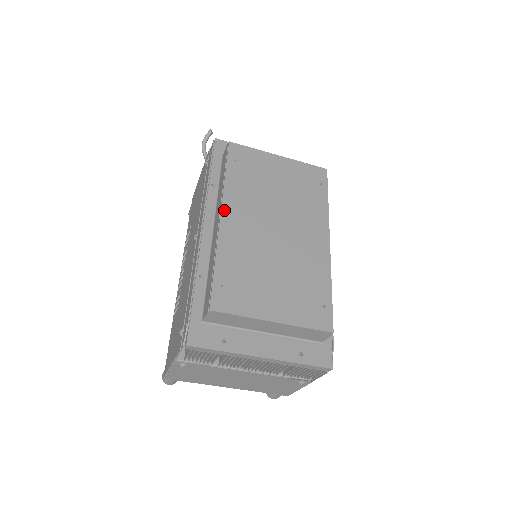
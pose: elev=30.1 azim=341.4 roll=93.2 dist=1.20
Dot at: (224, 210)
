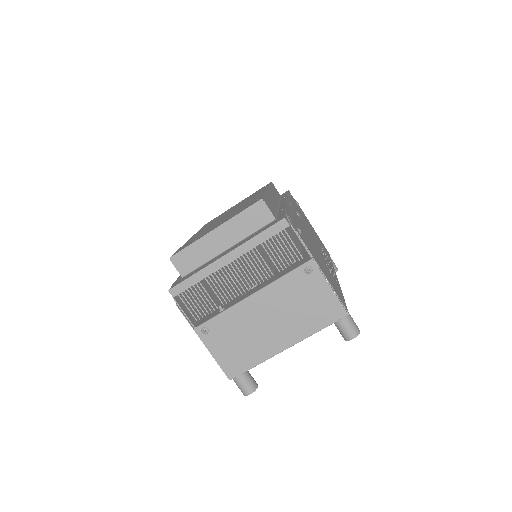
Dot at: occluded
